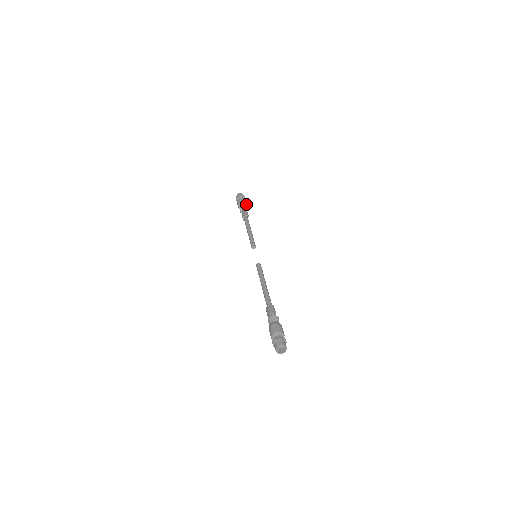
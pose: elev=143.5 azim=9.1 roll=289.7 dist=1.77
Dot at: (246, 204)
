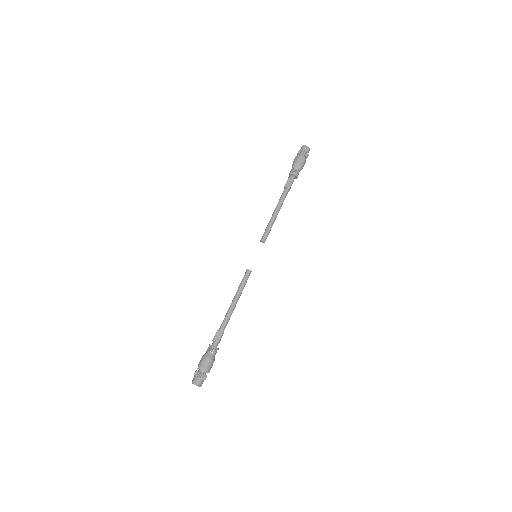
Dot at: (299, 167)
